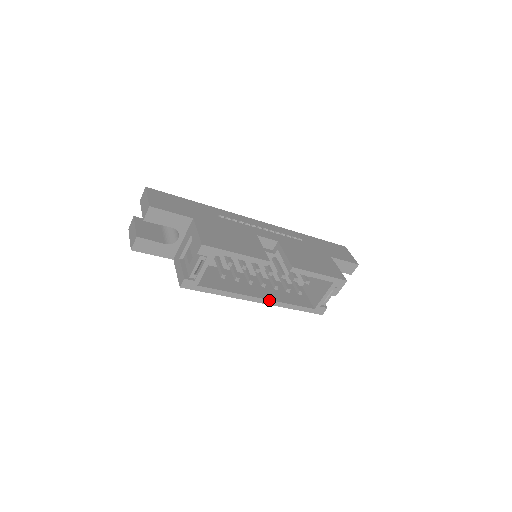
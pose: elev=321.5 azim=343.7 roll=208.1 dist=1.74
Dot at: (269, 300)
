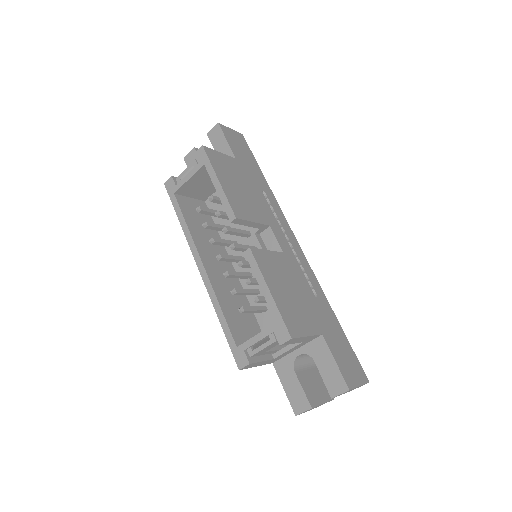
Dot at: (208, 277)
